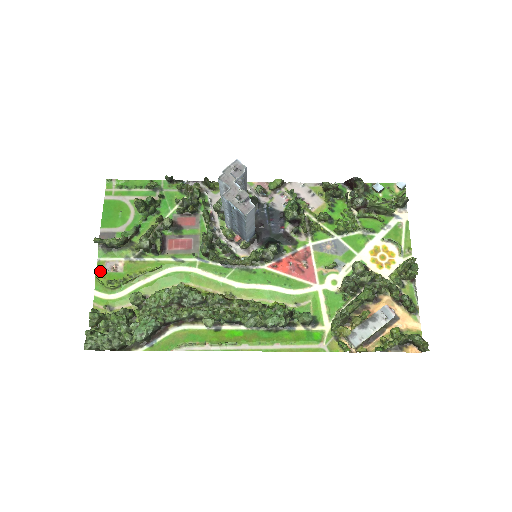
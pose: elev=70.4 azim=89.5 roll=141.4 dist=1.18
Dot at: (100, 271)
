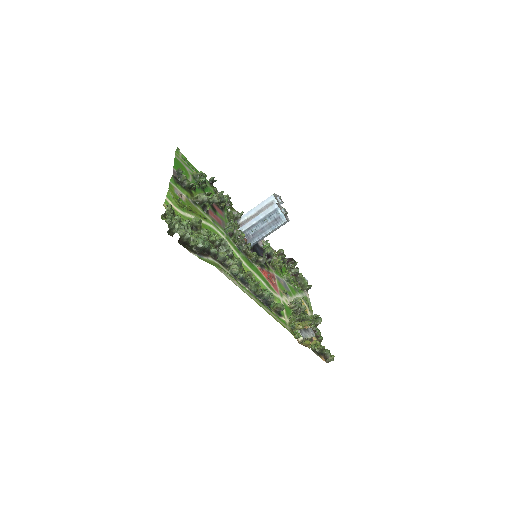
Dot at: (171, 189)
